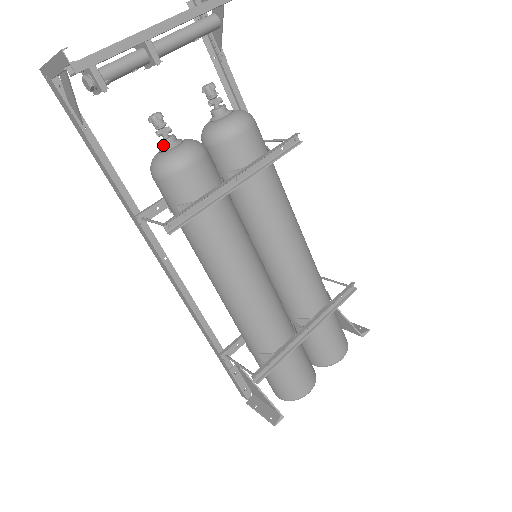
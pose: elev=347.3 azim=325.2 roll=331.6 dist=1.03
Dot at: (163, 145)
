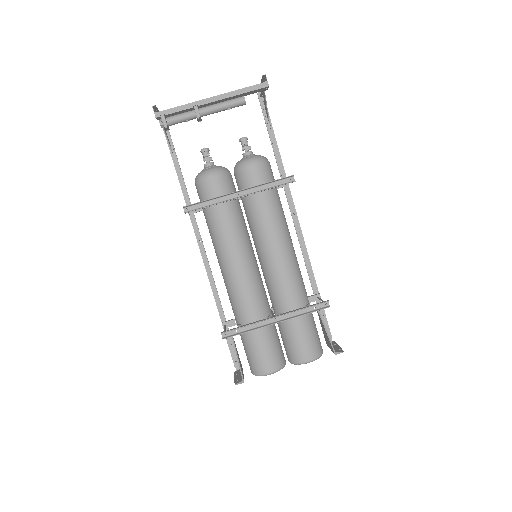
Dot at: (204, 166)
